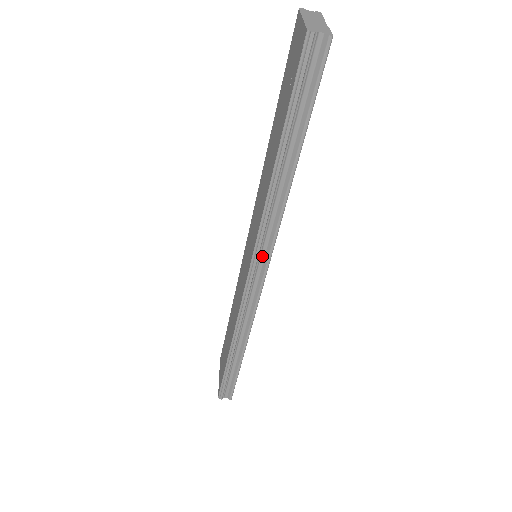
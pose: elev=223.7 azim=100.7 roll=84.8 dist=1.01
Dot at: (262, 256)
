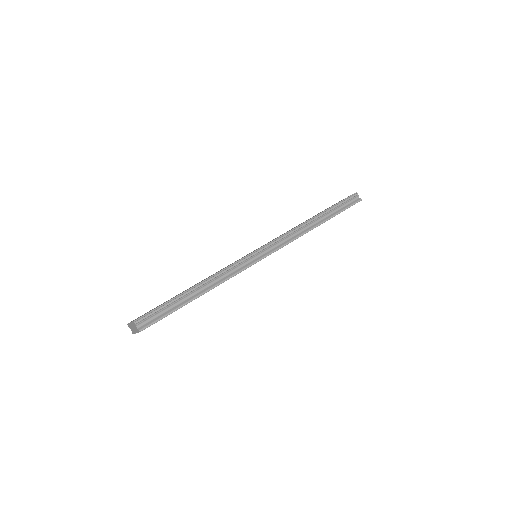
Dot at: (276, 245)
